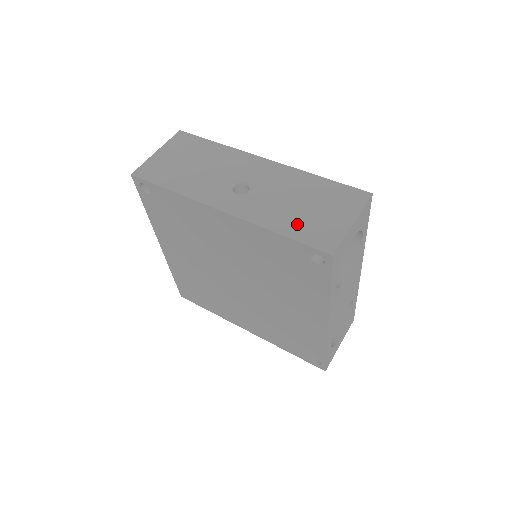
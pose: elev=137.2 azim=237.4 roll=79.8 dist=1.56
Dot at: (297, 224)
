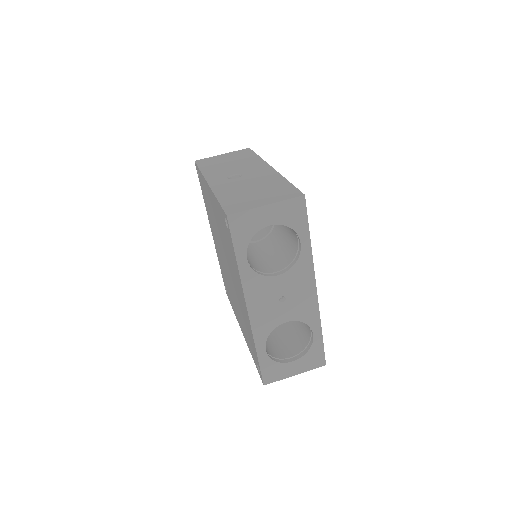
Dot at: (234, 197)
